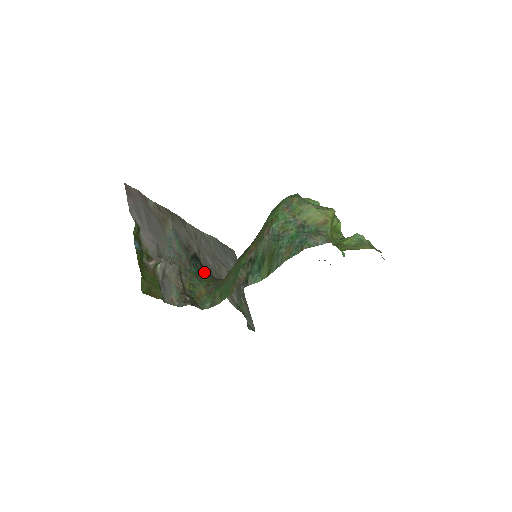
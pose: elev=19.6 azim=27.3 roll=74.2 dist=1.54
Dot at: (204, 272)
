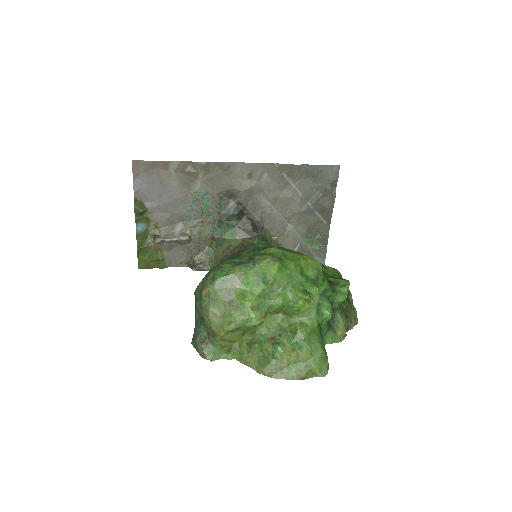
Dot at: (237, 228)
